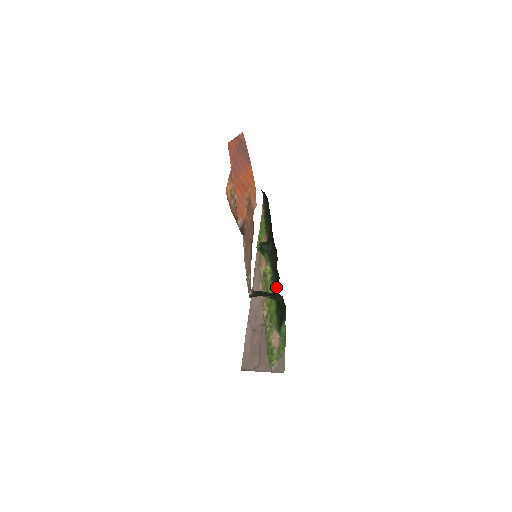
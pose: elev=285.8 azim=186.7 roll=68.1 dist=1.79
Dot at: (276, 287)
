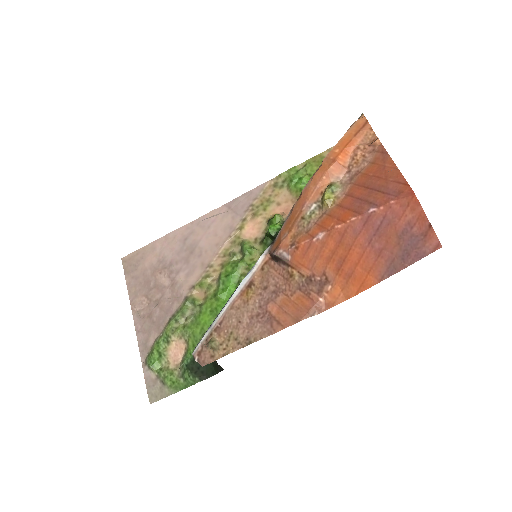
Dot at: occluded
